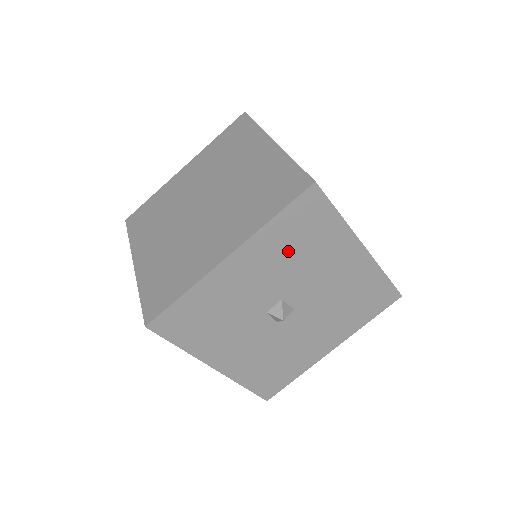
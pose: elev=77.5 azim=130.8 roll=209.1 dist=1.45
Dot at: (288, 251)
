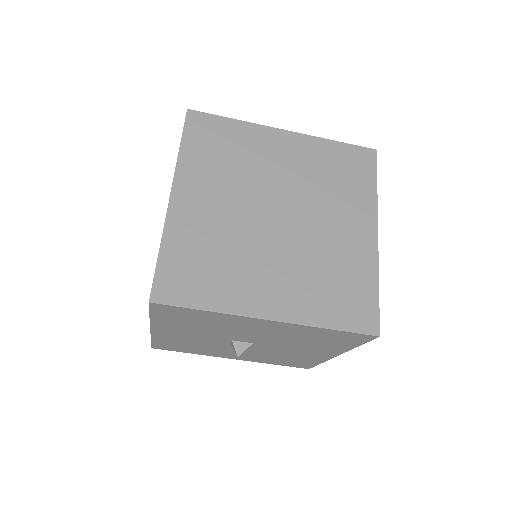
Dot at: (193, 326)
